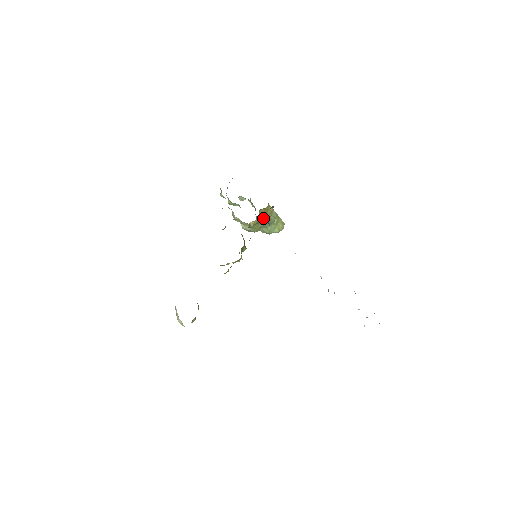
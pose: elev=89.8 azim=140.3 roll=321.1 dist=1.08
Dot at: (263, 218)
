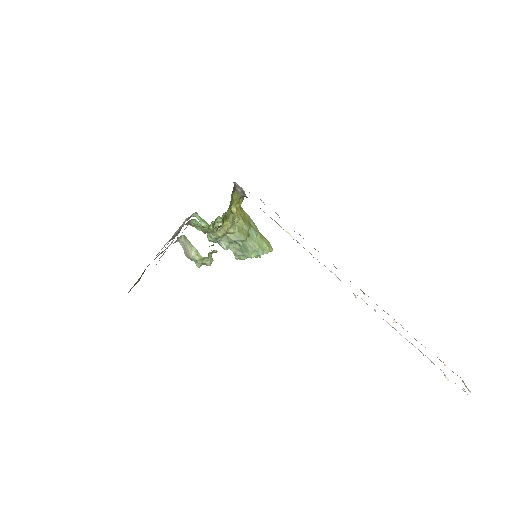
Dot at: (236, 186)
